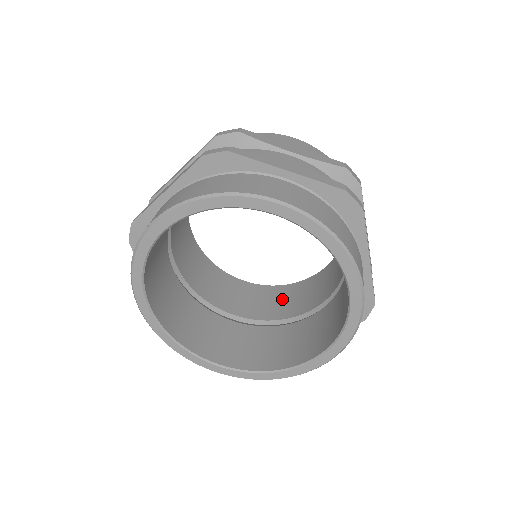
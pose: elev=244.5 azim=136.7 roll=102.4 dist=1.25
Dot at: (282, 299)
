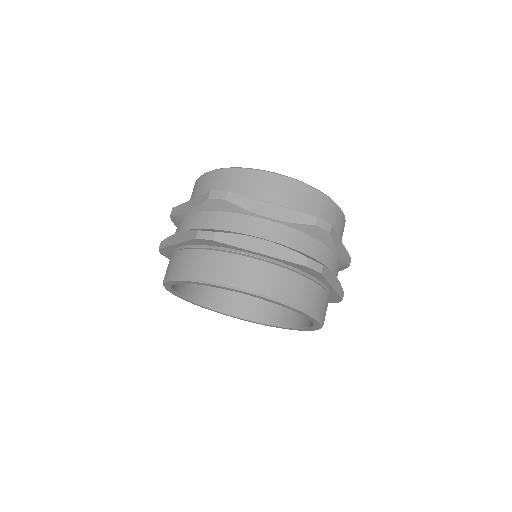
Dot at: occluded
